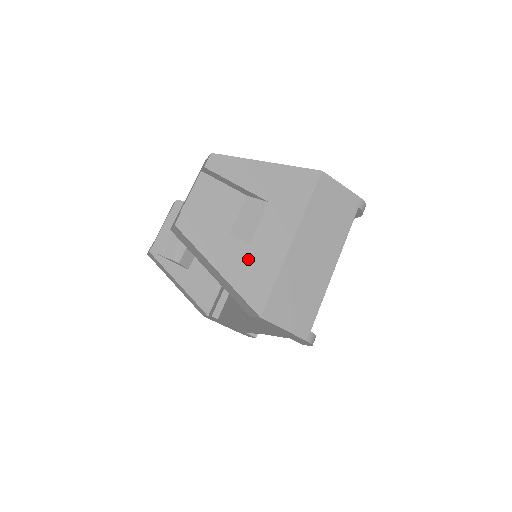
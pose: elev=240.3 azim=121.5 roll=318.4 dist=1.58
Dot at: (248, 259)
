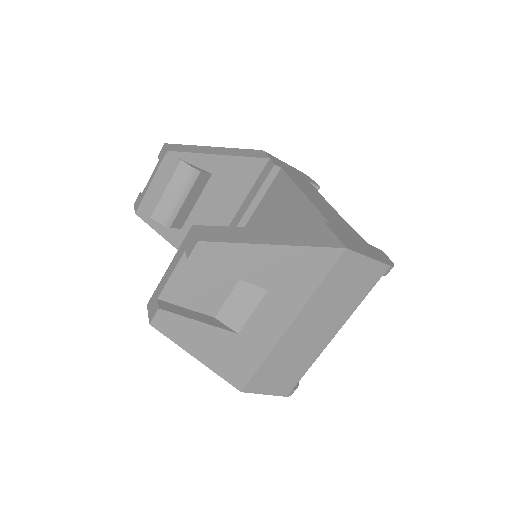
Dot at: (234, 347)
